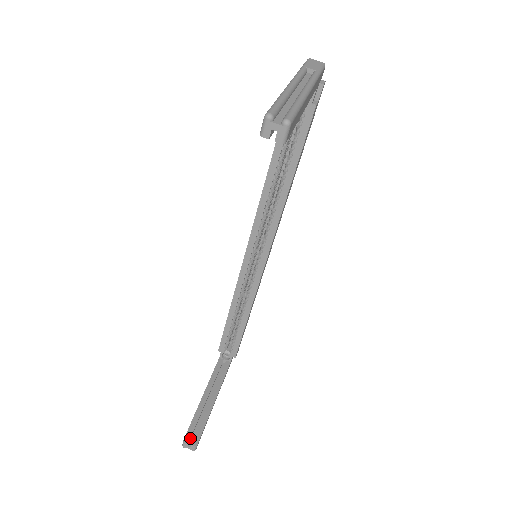
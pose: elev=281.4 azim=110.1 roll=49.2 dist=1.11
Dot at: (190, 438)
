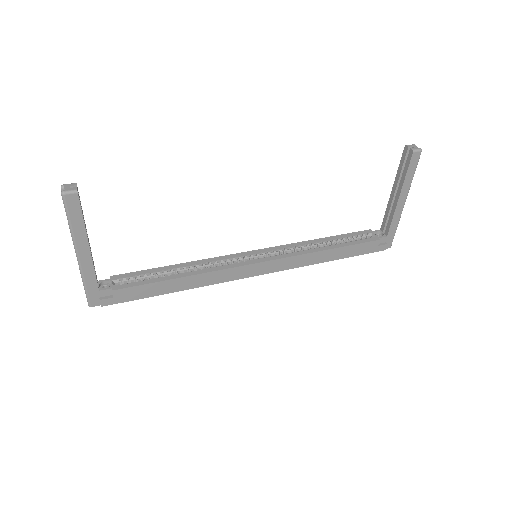
Dot at: occluded
